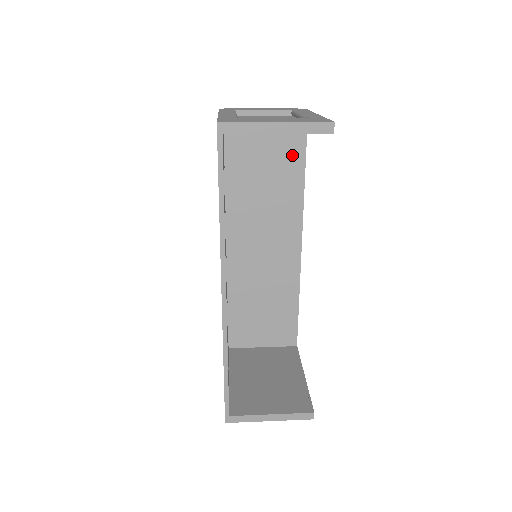
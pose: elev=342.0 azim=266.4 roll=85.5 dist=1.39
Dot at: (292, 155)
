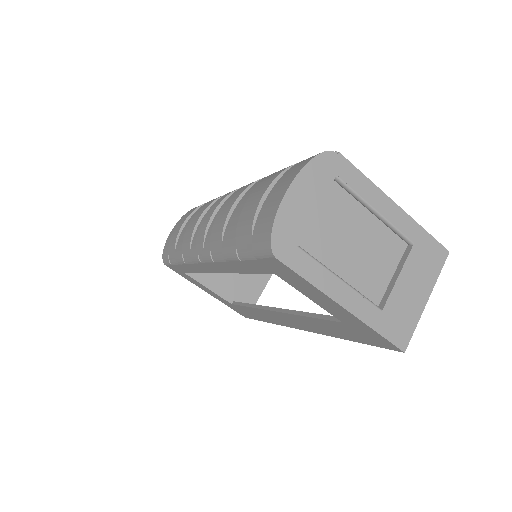
Dot at: occluded
